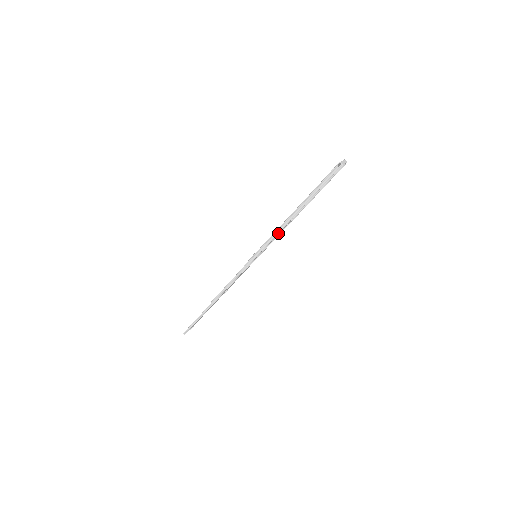
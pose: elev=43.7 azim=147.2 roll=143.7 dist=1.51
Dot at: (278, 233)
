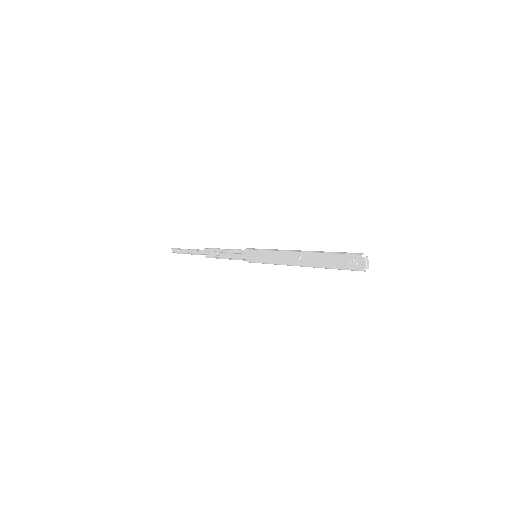
Dot at: (287, 263)
